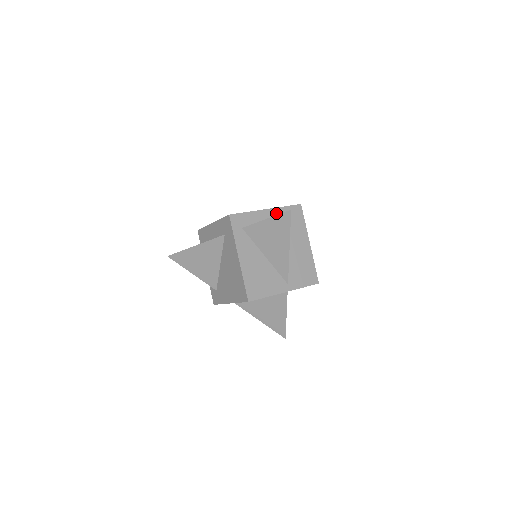
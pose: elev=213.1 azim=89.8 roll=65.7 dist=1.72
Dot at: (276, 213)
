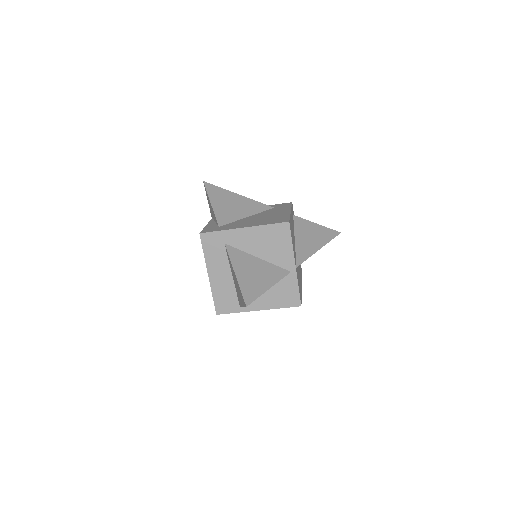
Dot at: occluded
